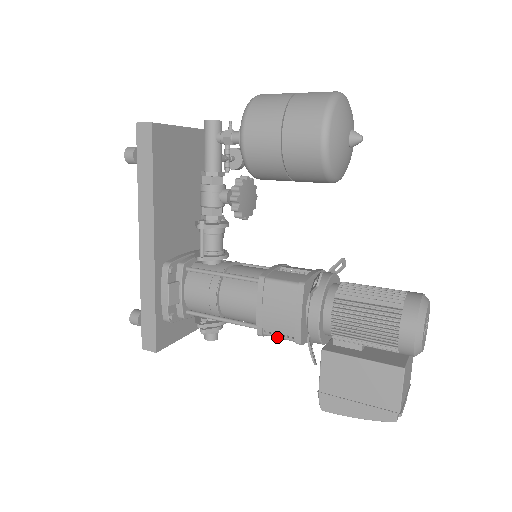
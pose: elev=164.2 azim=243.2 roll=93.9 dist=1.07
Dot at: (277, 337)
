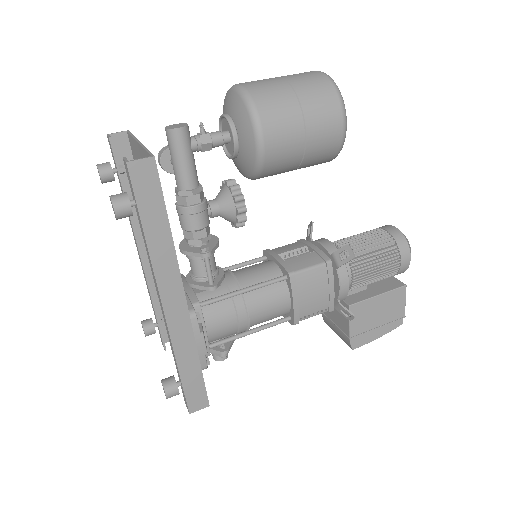
Dot at: occluded
